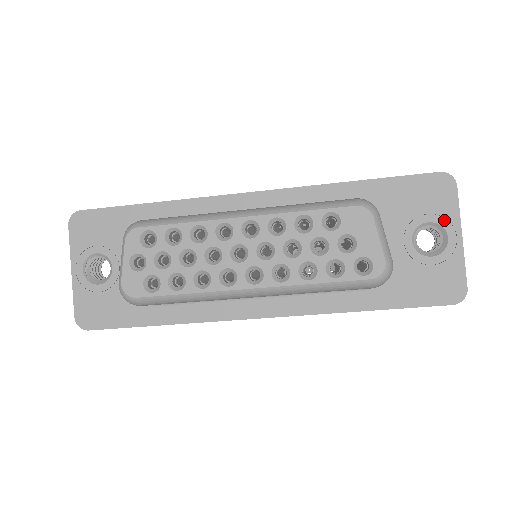
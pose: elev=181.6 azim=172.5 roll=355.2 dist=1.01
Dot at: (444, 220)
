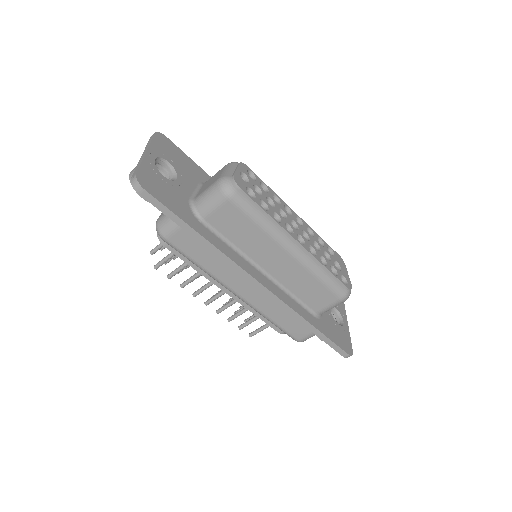
Dot at: (341, 312)
